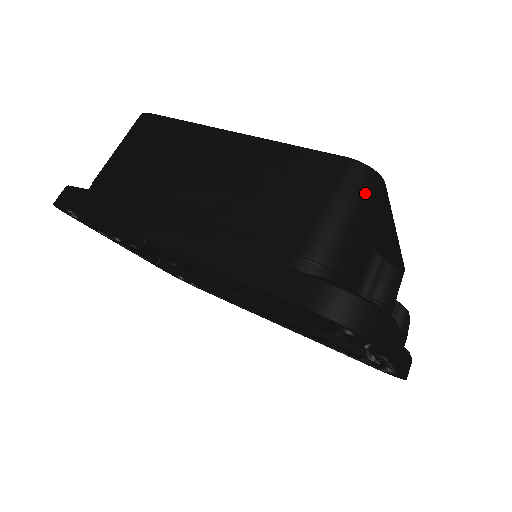
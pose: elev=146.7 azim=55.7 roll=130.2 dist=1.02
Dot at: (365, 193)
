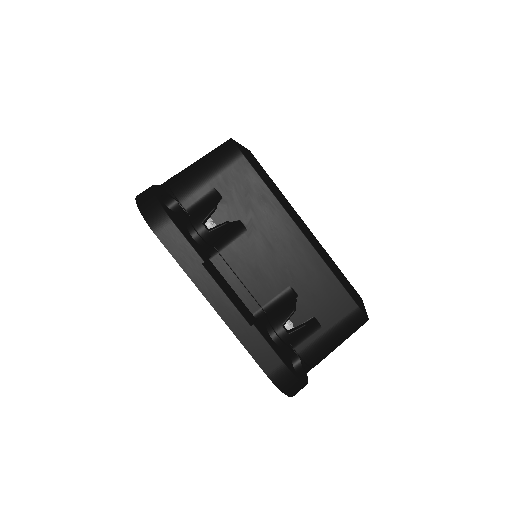
Dot at: (219, 154)
